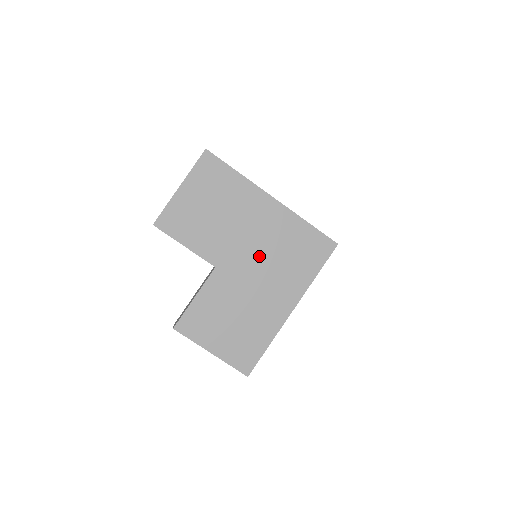
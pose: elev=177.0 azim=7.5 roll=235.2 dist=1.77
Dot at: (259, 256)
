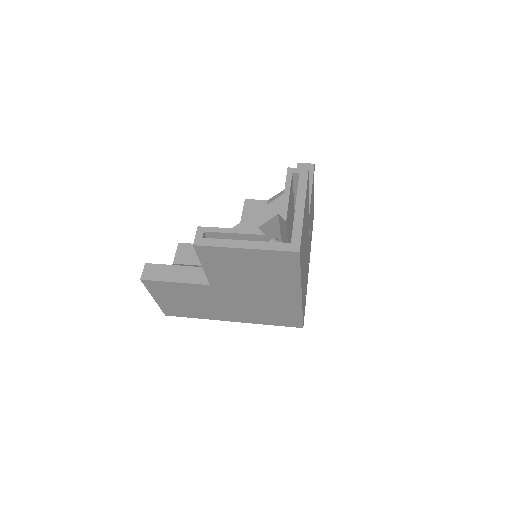
Dot at: (247, 301)
